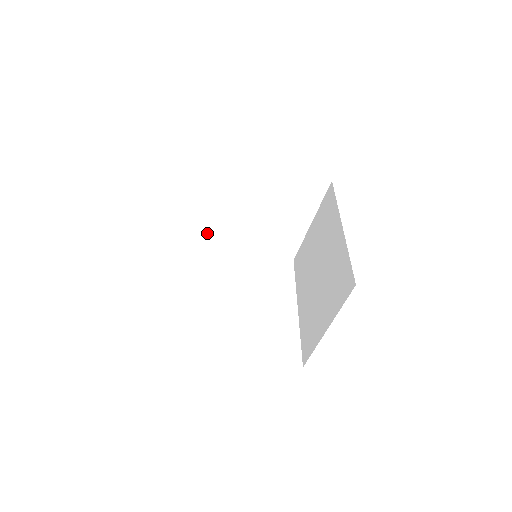
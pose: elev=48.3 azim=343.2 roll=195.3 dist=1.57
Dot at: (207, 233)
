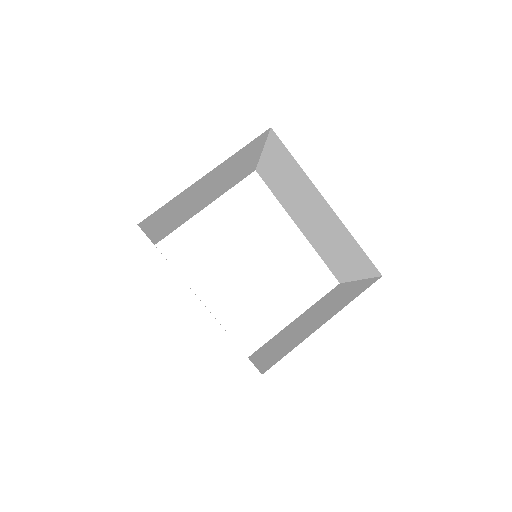
Dot at: (173, 229)
